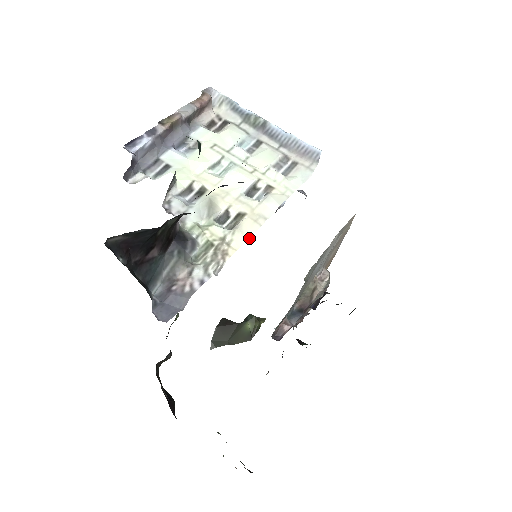
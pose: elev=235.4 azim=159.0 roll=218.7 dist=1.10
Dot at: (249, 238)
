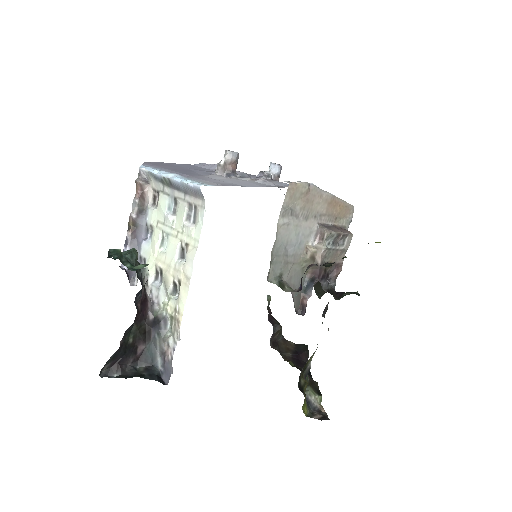
Dot at: (186, 301)
